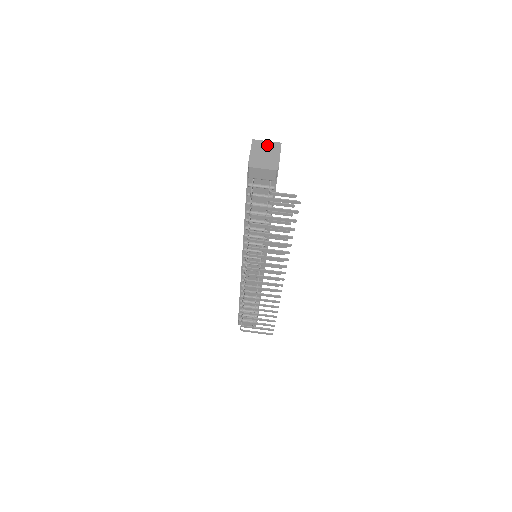
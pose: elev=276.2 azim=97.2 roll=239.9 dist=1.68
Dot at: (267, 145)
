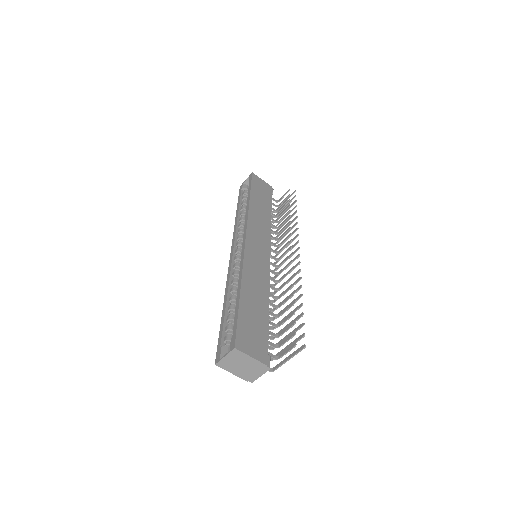
Dot at: (231, 360)
